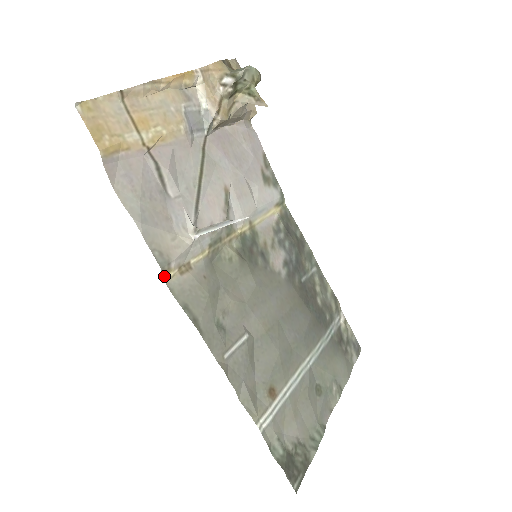
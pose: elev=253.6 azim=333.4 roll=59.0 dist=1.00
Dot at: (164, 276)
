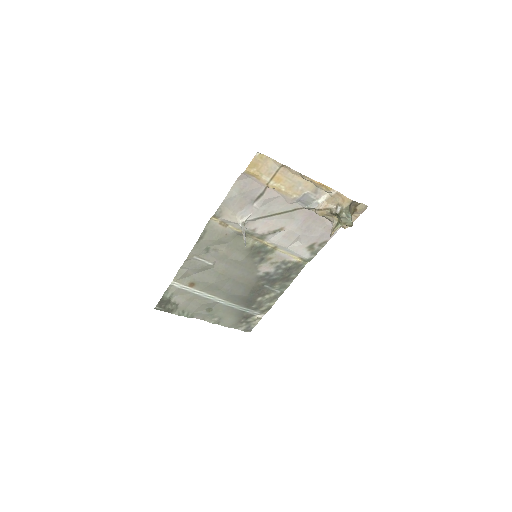
Dot at: (213, 217)
